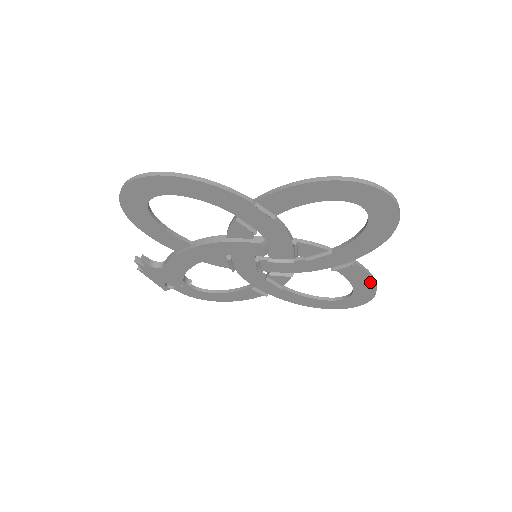
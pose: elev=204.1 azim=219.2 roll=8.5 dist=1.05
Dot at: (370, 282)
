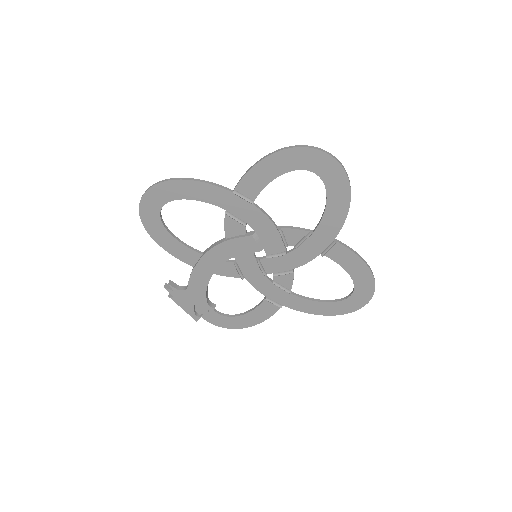
Dot at: (362, 265)
